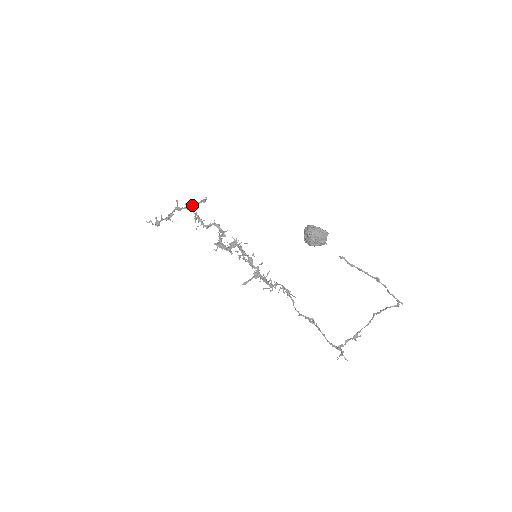
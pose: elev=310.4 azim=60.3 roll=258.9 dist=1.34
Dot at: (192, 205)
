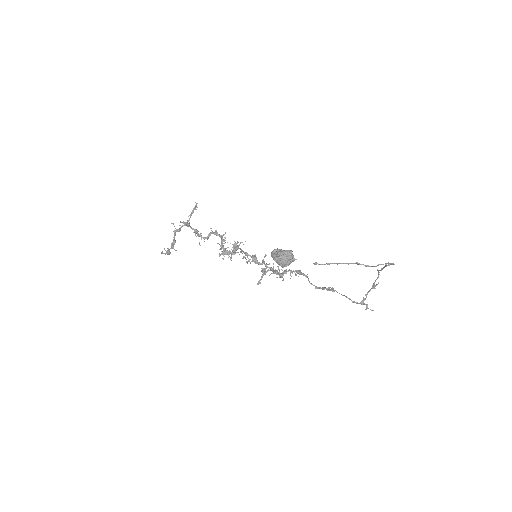
Dot at: occluded
